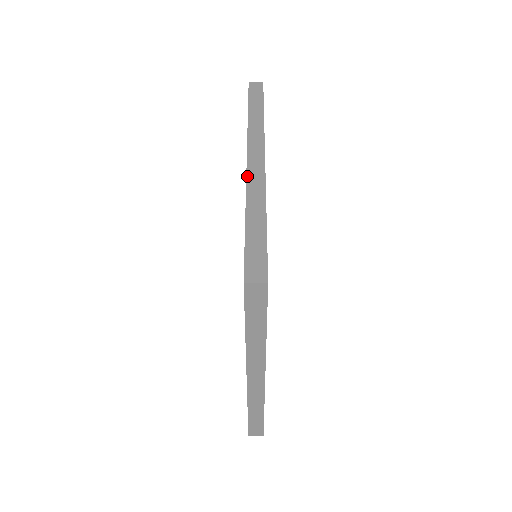
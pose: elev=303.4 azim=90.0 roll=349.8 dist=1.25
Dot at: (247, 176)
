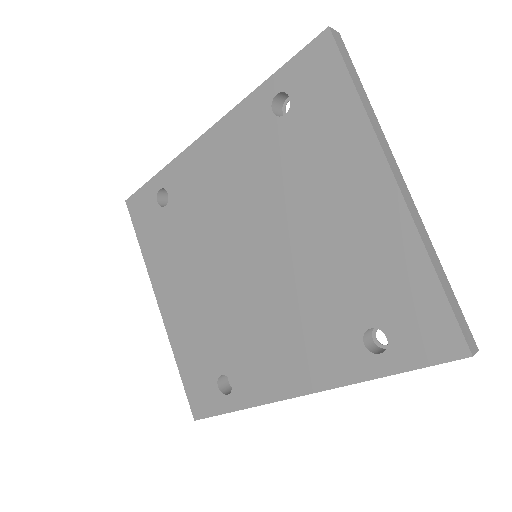
Dot at: (226, 115)
